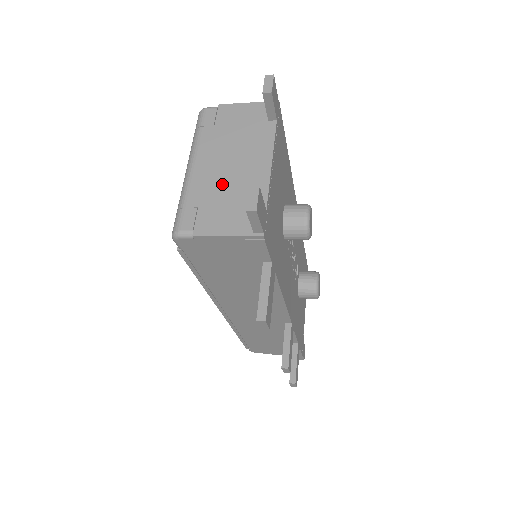
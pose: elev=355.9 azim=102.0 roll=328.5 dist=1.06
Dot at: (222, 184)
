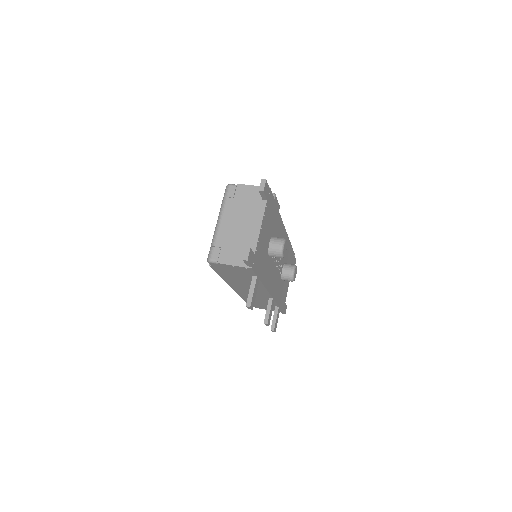
Dot at: (234, 236)
